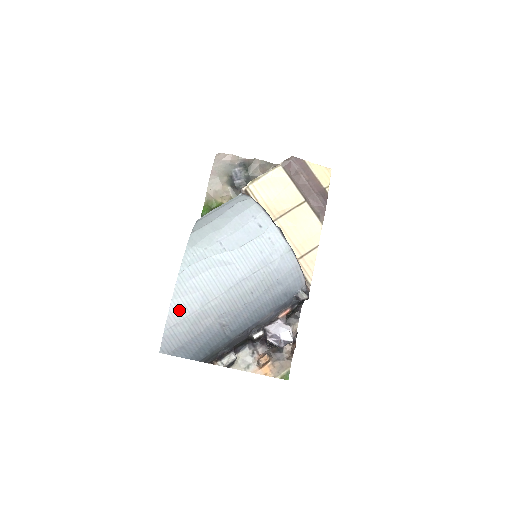
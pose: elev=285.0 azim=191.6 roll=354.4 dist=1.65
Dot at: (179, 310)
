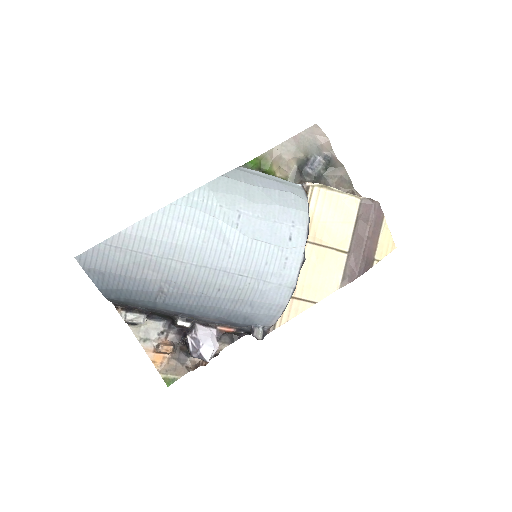
Dot at: (136, 238)
